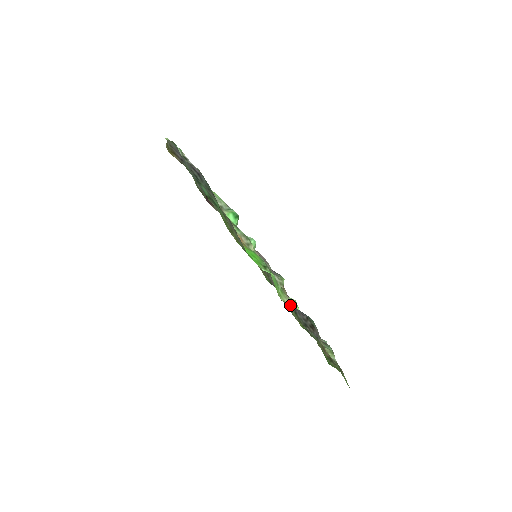
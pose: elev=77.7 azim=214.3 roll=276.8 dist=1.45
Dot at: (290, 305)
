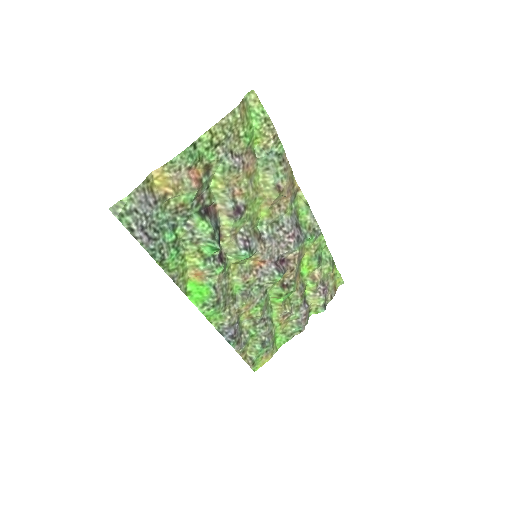
Dot at: (222, 327)
